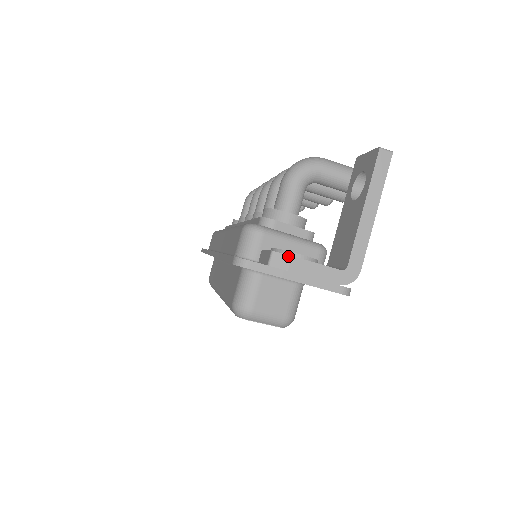
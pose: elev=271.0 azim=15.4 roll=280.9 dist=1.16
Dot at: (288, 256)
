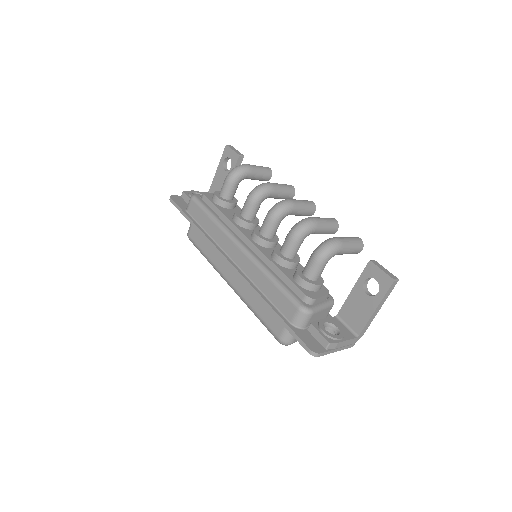
Dot at: (337, 343)
